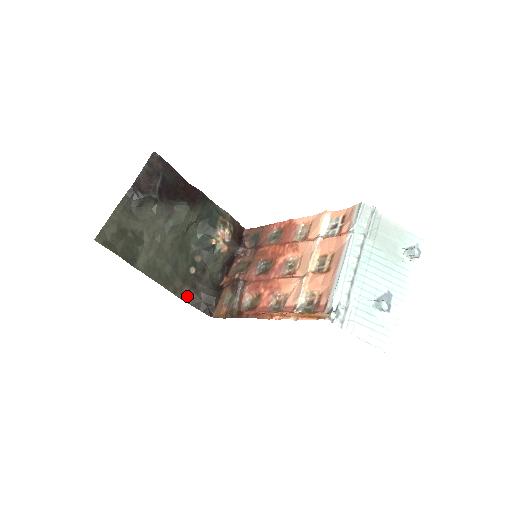
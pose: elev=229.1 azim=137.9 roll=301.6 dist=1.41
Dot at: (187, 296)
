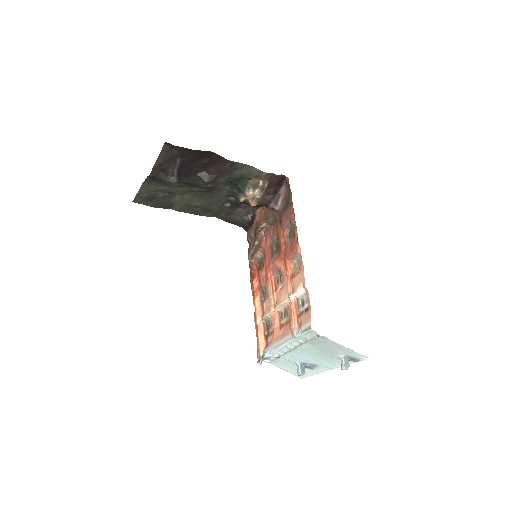
Dot at: (223, 218)
